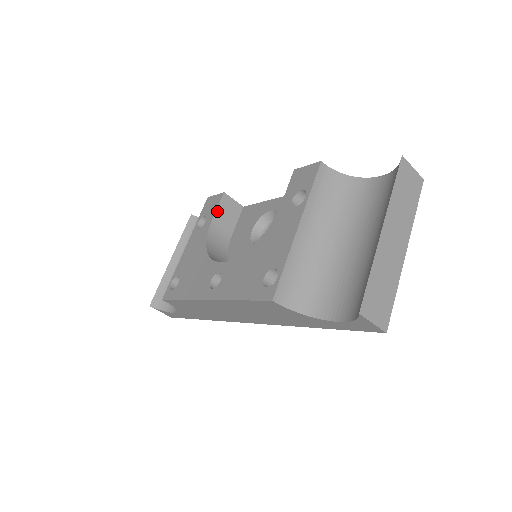
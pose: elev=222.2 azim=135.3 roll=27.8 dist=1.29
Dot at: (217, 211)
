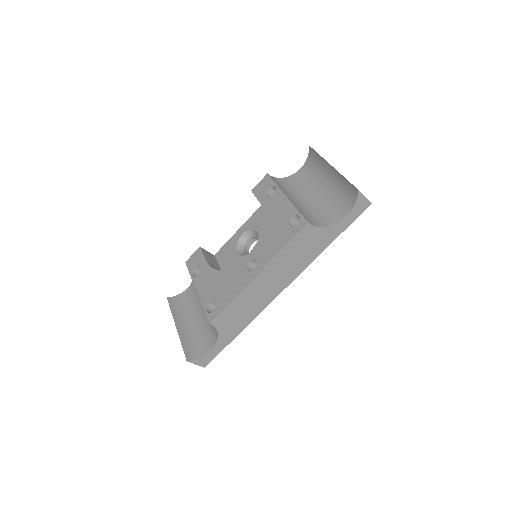
Dot at: (205, 257)
